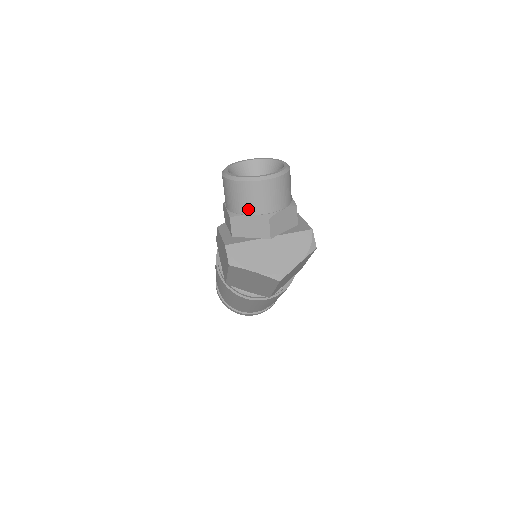
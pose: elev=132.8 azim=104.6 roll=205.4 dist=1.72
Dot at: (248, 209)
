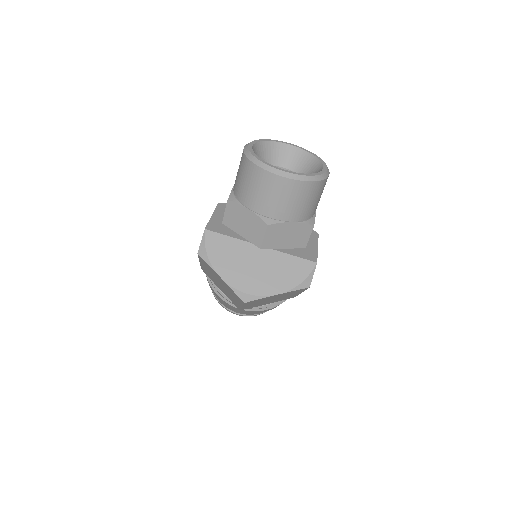
Dot at: (250, 201)
